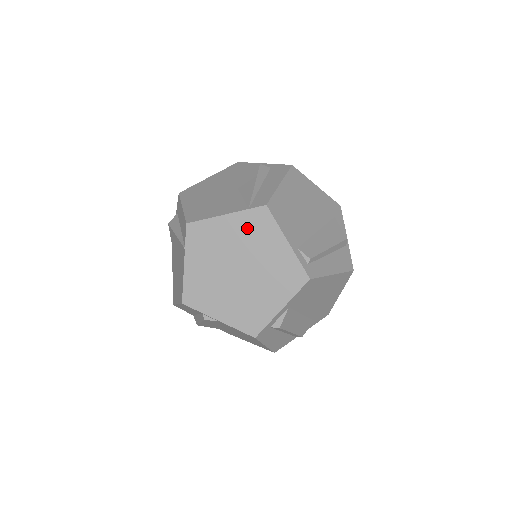
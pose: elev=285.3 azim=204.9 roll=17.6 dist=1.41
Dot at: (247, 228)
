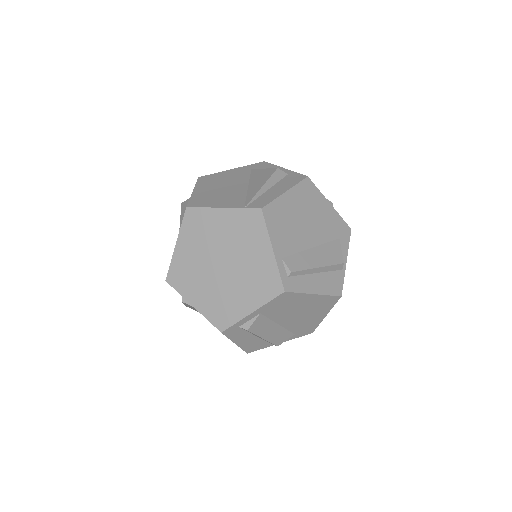
Dot at: (239, 226)
